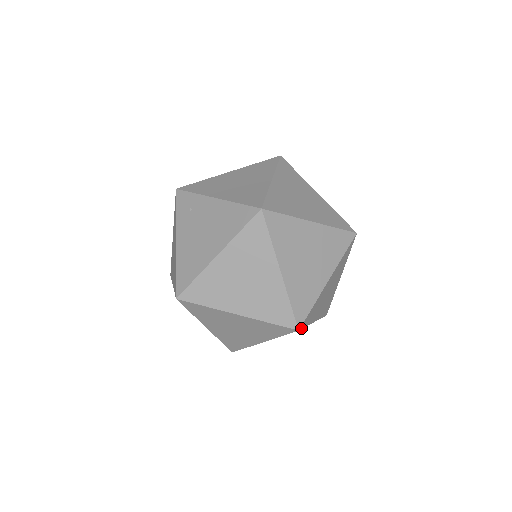
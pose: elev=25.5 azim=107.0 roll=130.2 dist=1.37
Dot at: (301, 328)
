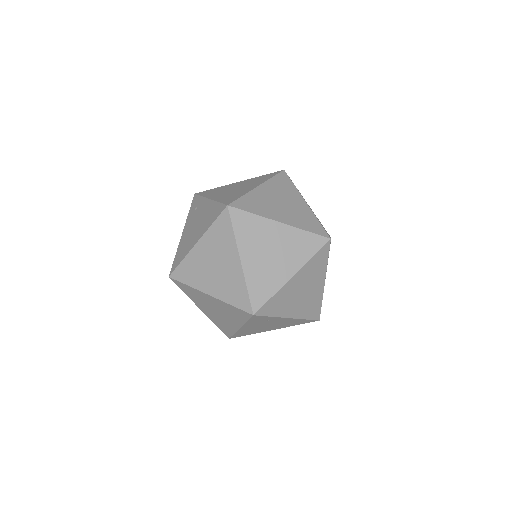
Dot at: (259, 315)
